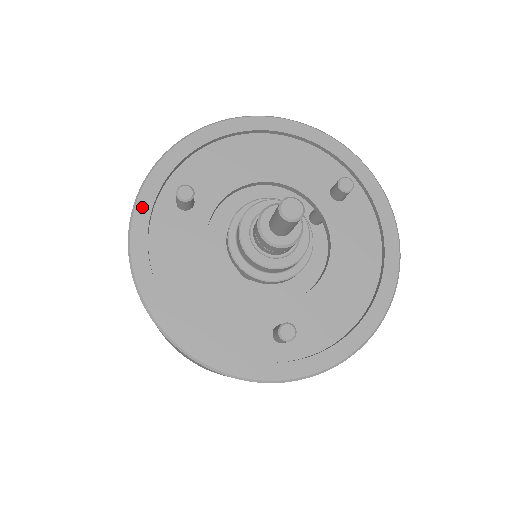
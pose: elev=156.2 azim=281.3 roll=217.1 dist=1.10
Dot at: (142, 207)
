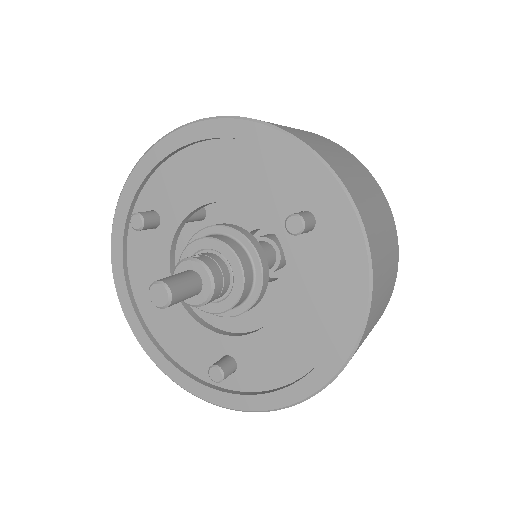
Dot at: (118, 225)
